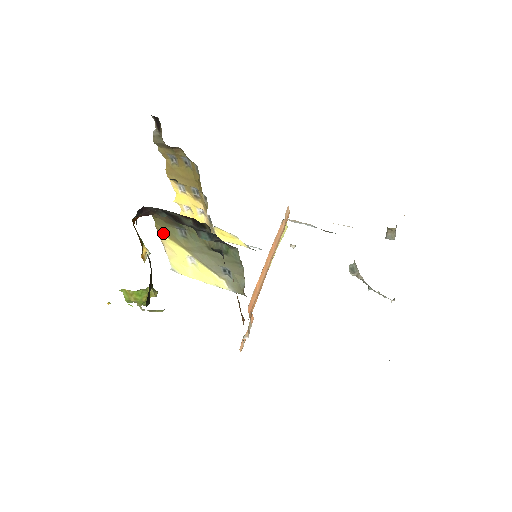
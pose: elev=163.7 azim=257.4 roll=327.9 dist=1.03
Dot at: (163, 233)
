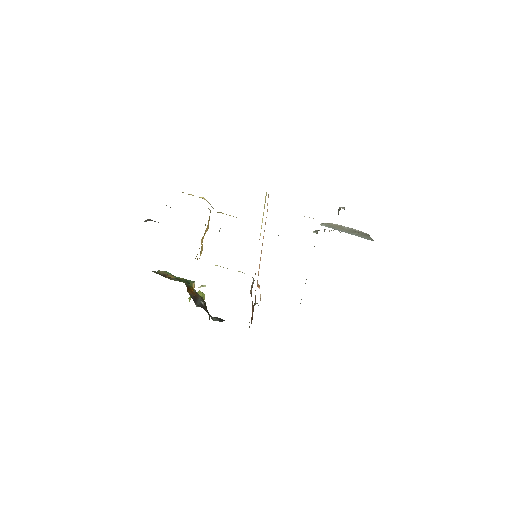
Dot at: occluded
